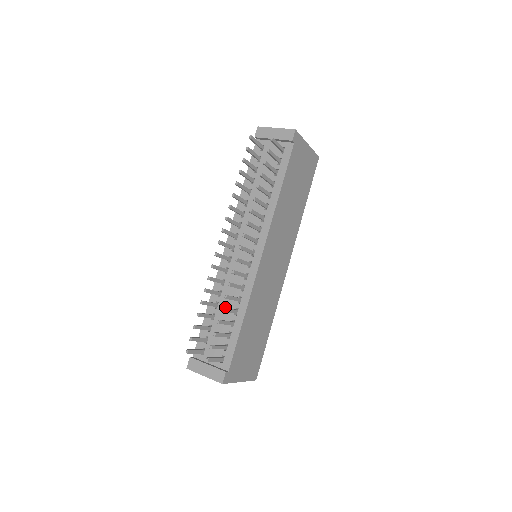
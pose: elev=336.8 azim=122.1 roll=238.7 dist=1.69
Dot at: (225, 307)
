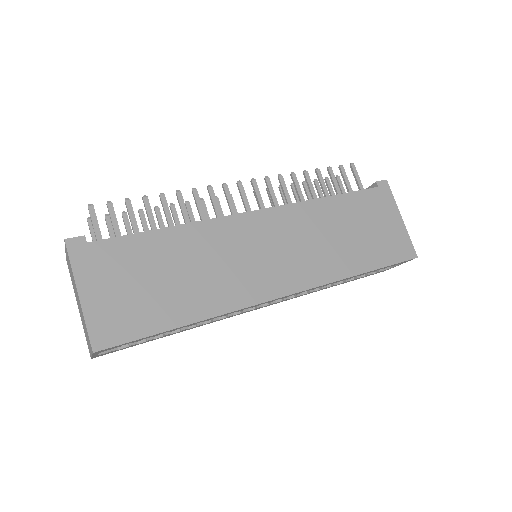
Dot at: occluded
